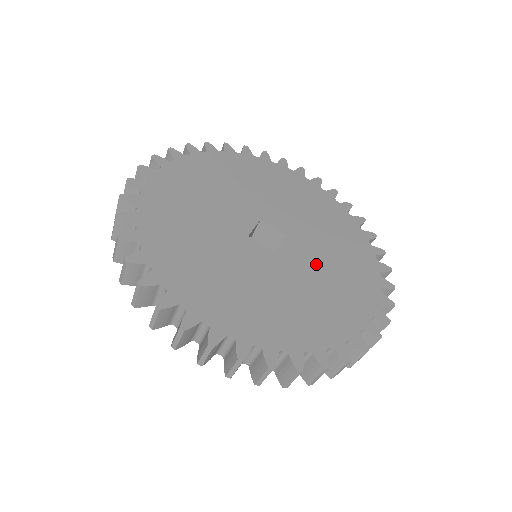
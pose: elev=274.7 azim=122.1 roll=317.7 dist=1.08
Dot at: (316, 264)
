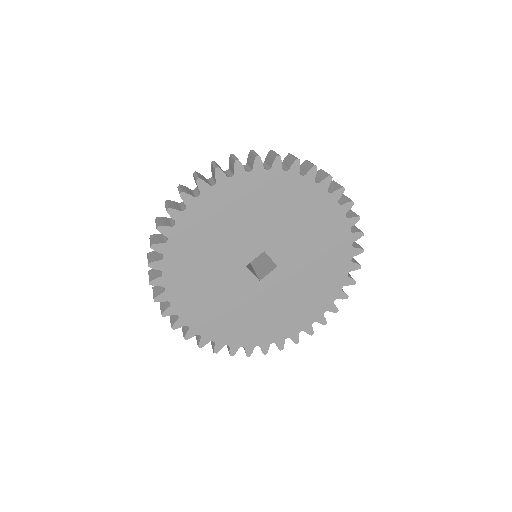
Dot at: (287, 291)
